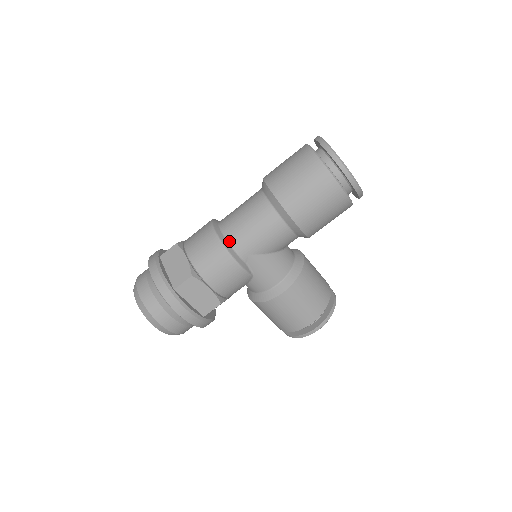
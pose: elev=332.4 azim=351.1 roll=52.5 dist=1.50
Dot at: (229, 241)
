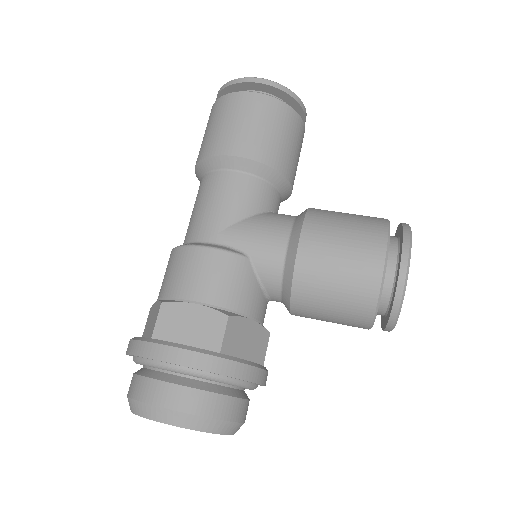
Dot at: (189, 242)
